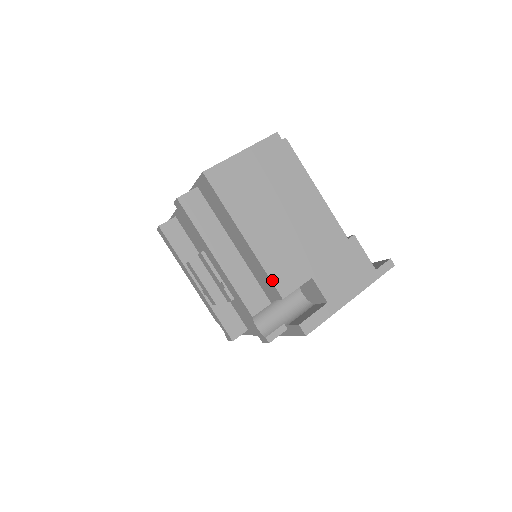
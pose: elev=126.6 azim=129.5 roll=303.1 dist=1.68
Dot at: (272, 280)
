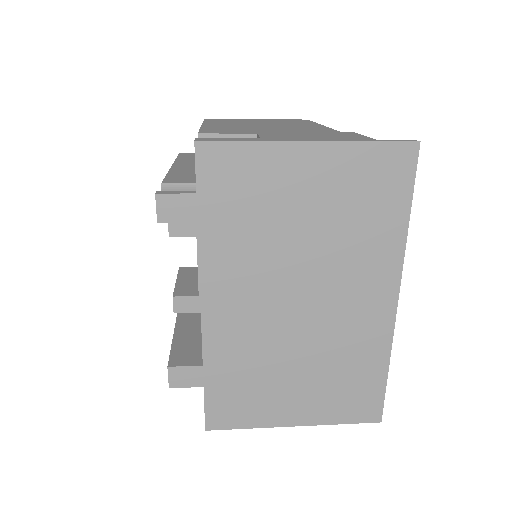
Dot at: occluded
